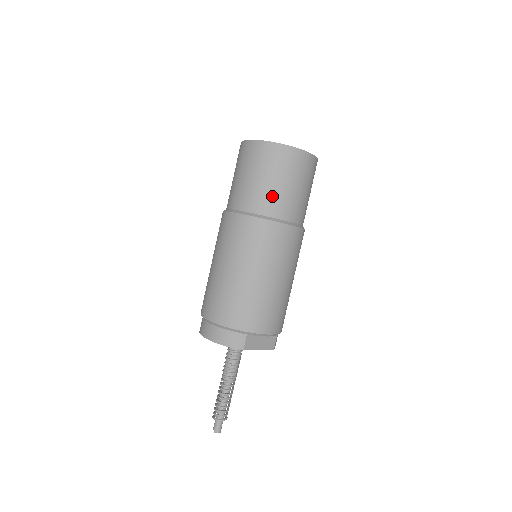
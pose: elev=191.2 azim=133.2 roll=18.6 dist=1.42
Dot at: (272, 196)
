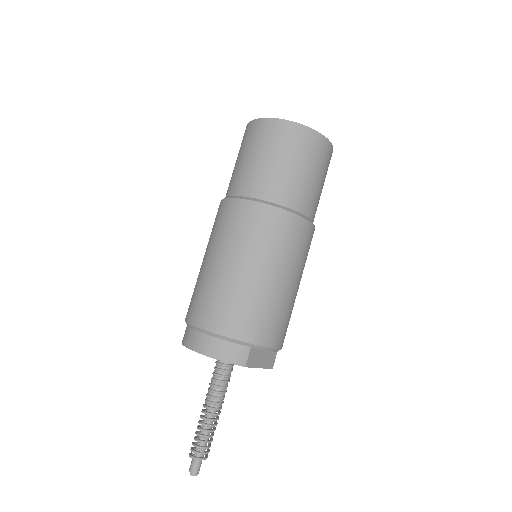
Dot at: (291, 183)
